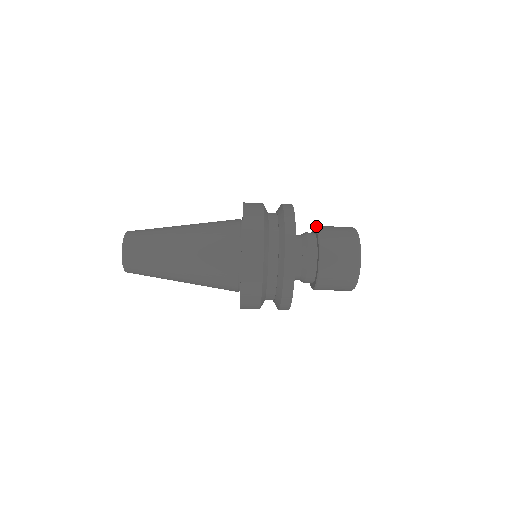
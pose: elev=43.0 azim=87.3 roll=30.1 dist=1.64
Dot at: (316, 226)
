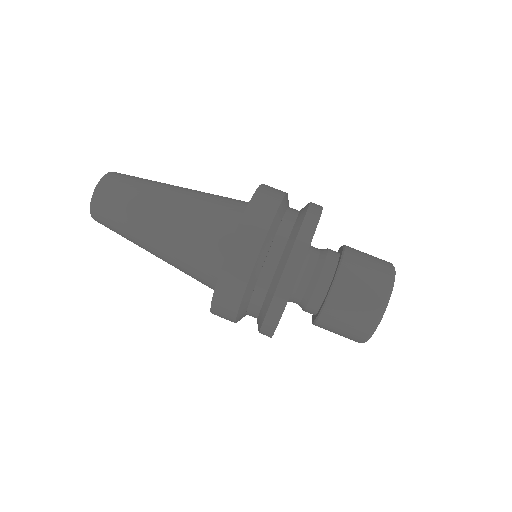
Dot at: occluded
